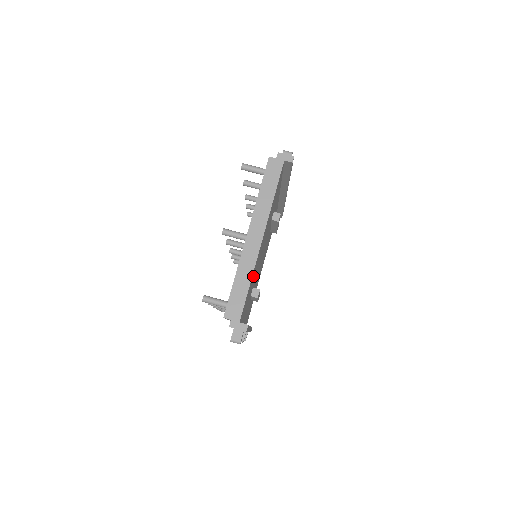
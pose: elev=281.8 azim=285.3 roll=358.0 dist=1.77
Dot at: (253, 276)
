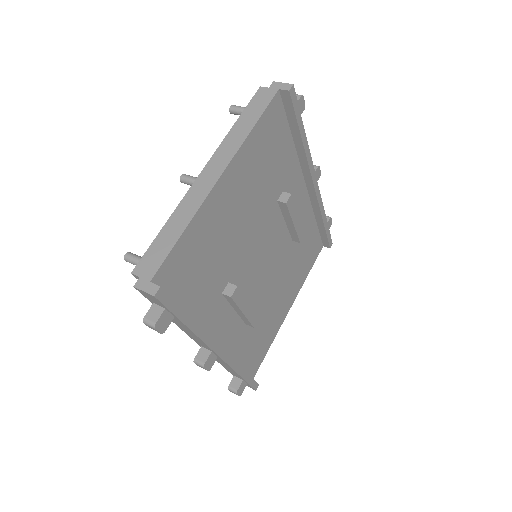
Dot at: (206, 237)
